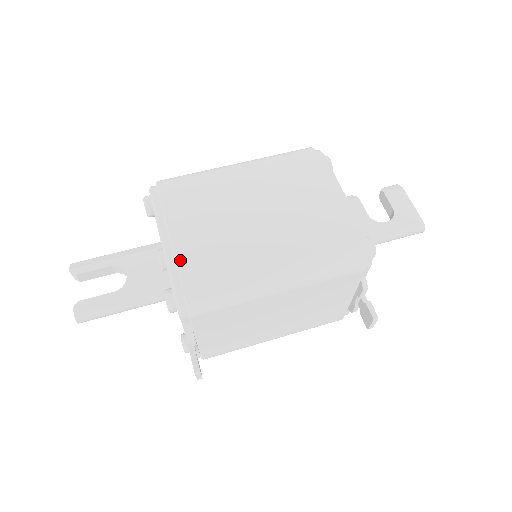
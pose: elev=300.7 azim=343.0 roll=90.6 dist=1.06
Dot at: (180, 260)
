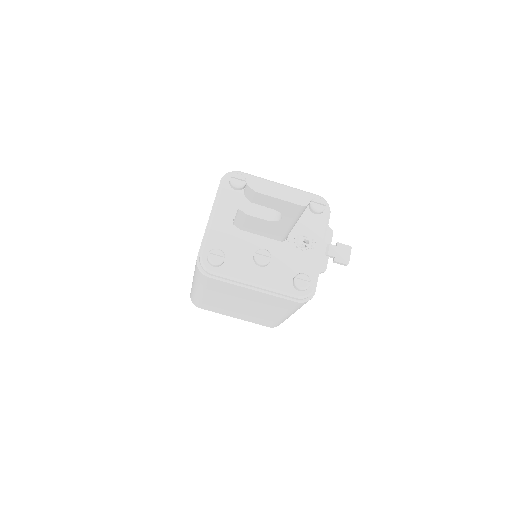
Dot at: occluded
